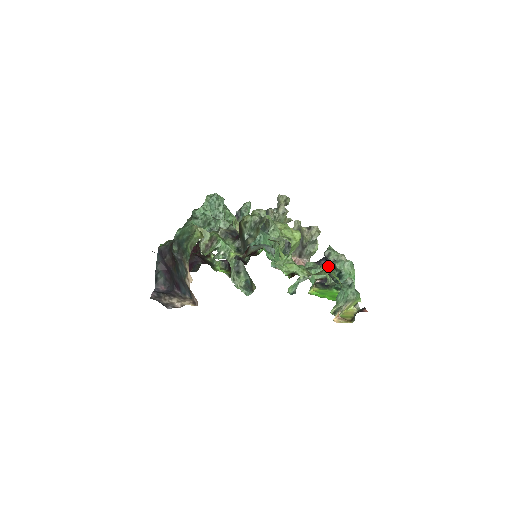
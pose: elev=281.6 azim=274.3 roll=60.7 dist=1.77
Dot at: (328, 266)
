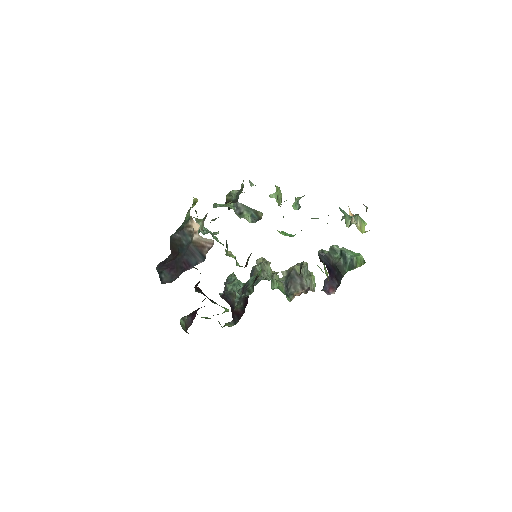
Dot at: (329, 261)
